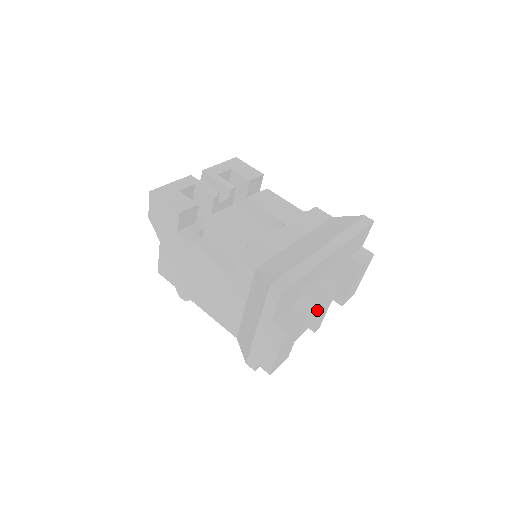
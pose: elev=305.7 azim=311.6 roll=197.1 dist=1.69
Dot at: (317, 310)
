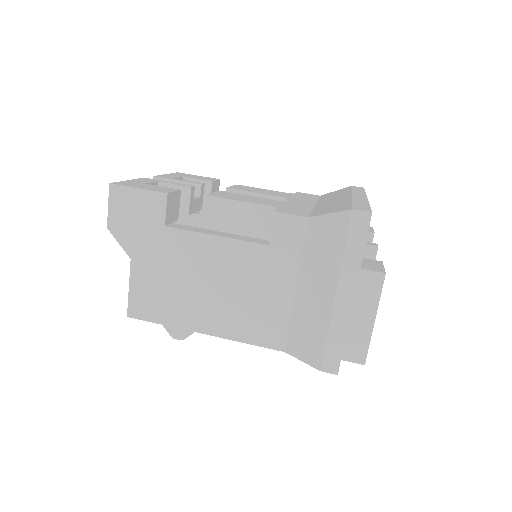
Dot at: occluded
